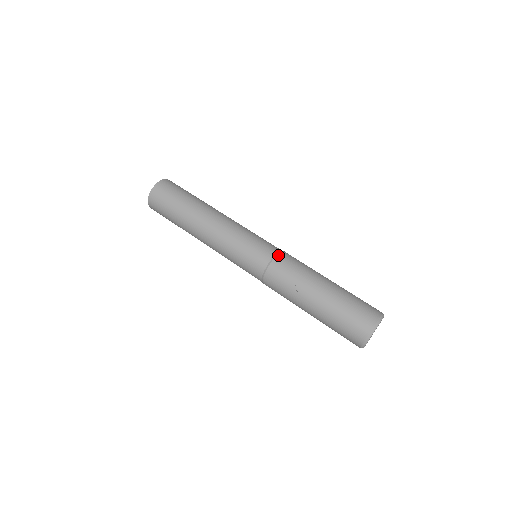
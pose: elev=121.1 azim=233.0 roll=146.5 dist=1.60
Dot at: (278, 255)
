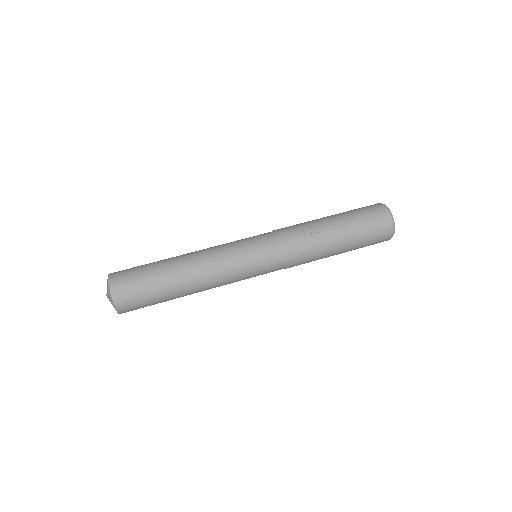
Dot at: (275, 230)
